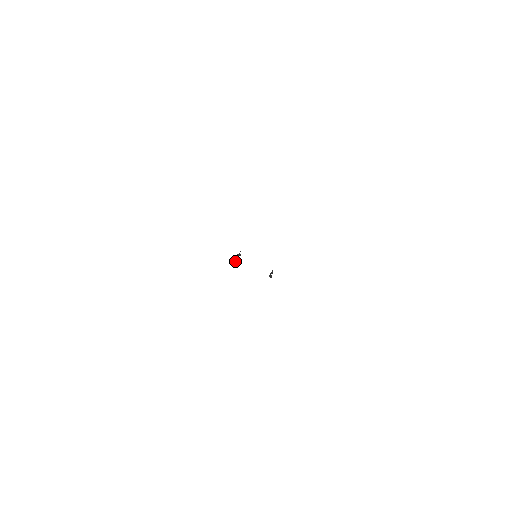
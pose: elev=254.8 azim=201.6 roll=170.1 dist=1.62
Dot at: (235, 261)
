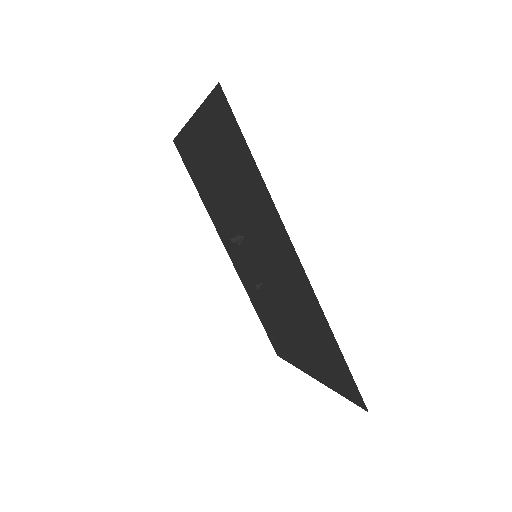
Dot at: (235, 240)
